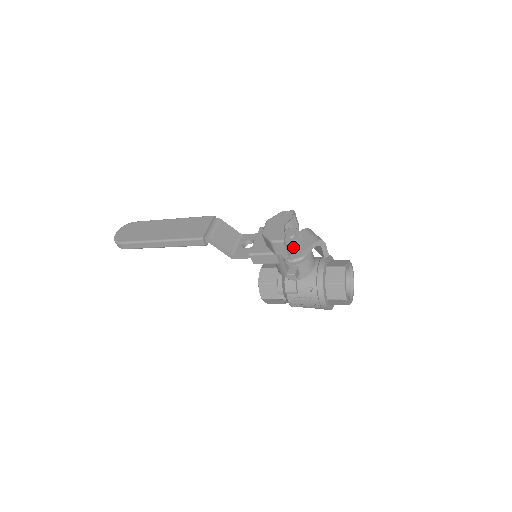
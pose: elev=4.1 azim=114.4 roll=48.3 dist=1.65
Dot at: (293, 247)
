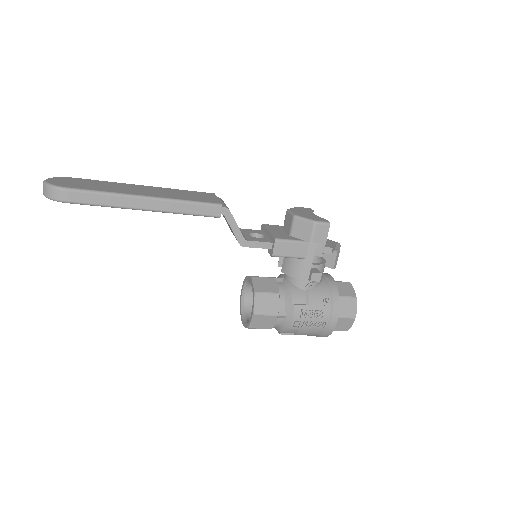
Dot at: occluded
